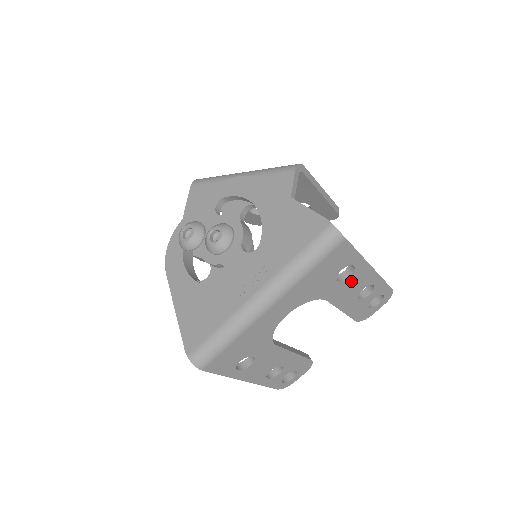
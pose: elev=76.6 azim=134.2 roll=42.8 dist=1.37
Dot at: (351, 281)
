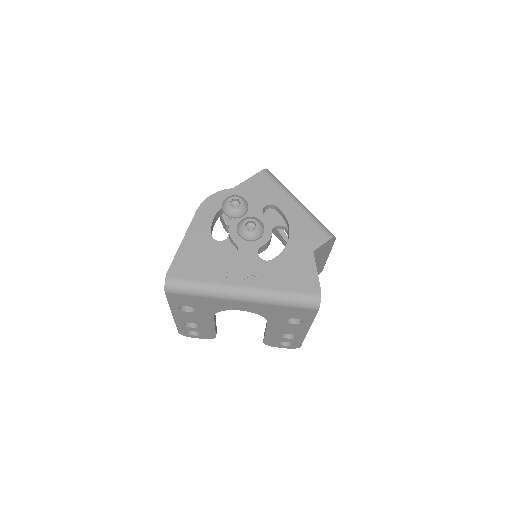
Dot at: (291, 326)
